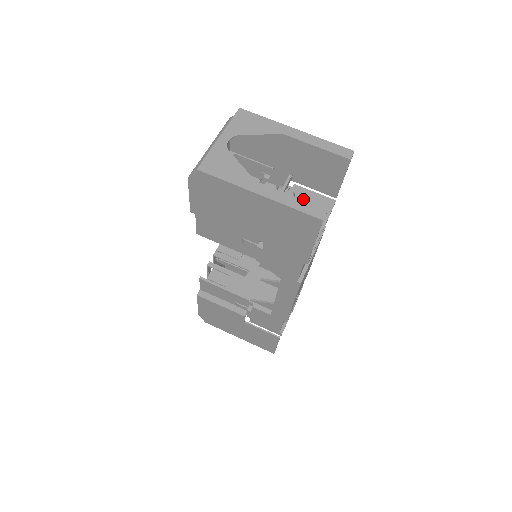
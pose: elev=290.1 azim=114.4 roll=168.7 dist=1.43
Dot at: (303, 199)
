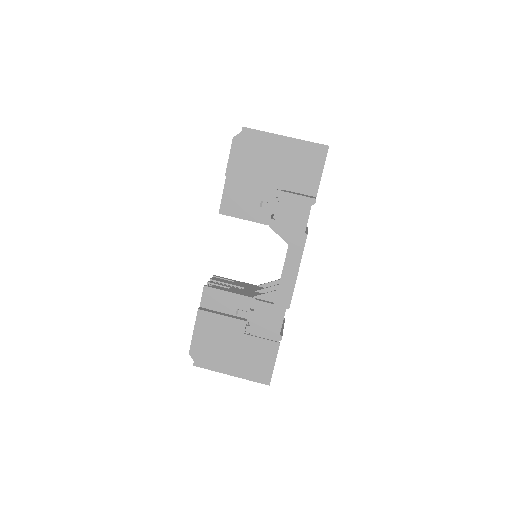
Dot at: occluded
